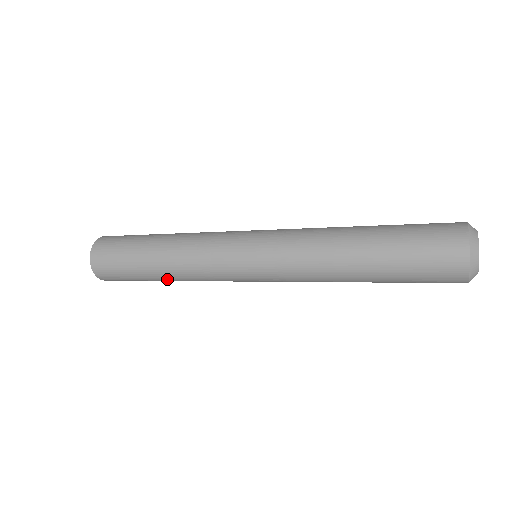
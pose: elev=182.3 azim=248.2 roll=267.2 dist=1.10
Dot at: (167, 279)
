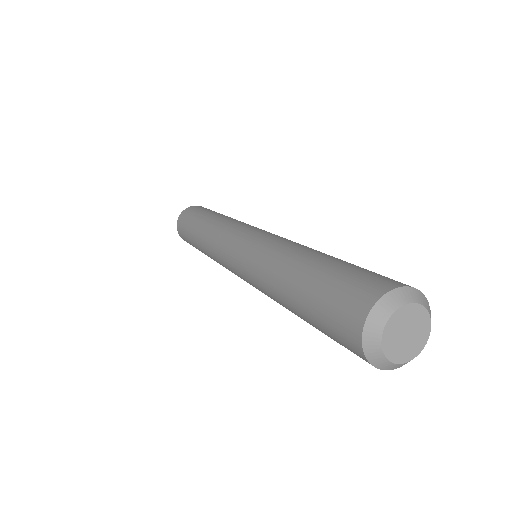
Dot at: occluded
